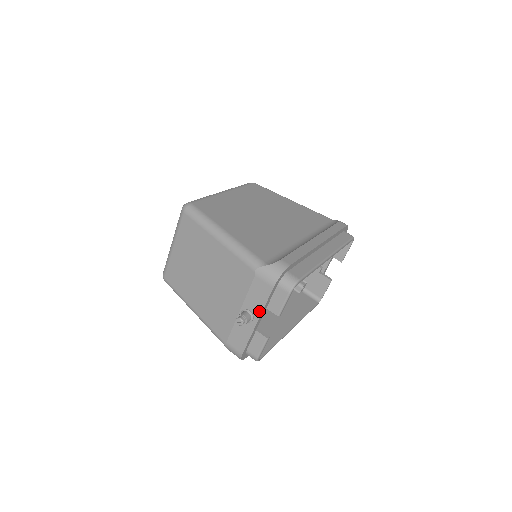
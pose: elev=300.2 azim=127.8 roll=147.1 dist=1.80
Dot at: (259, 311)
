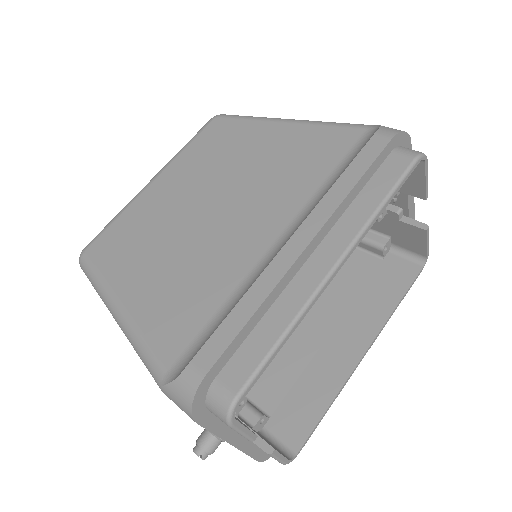
Dot at: occluded
